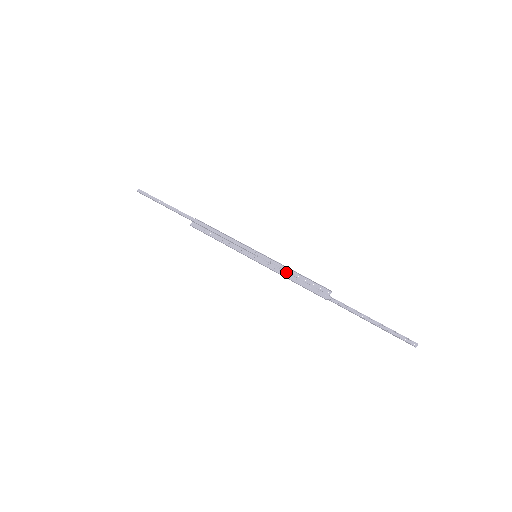
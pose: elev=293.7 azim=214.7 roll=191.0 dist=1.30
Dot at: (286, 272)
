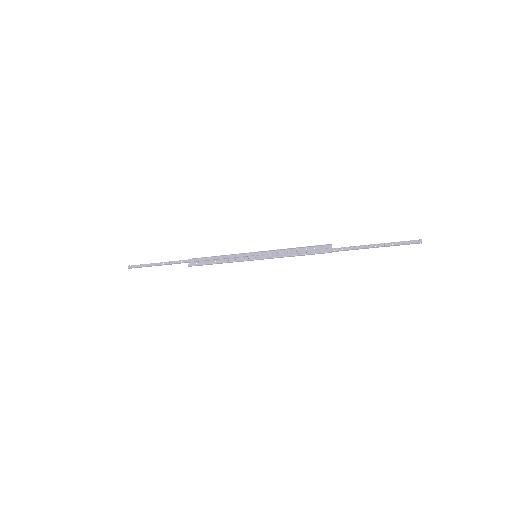
Dot at: (287, 252)
